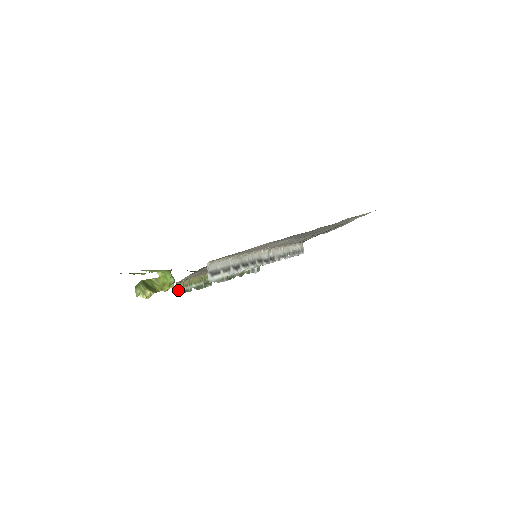
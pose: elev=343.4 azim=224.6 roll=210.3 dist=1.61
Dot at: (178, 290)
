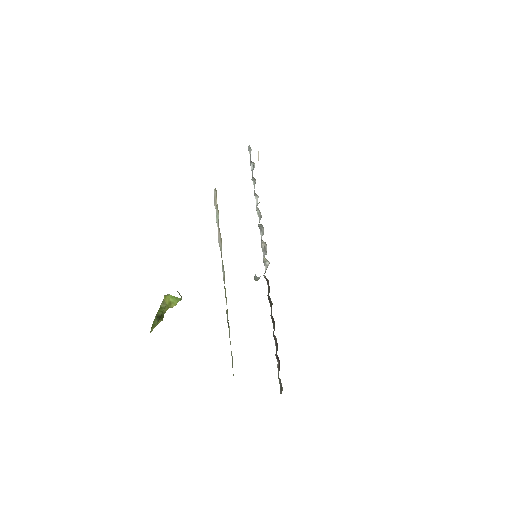
Dot at: occluded
